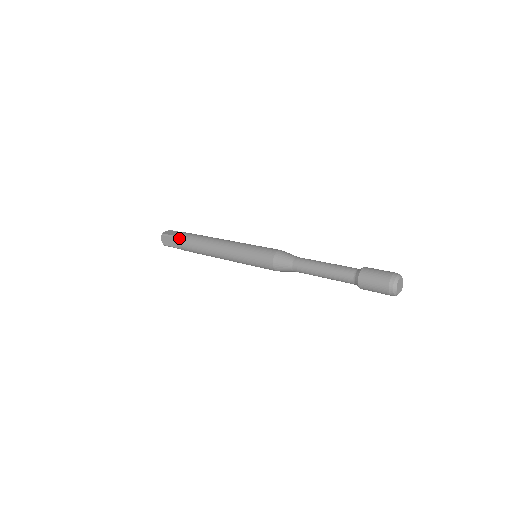
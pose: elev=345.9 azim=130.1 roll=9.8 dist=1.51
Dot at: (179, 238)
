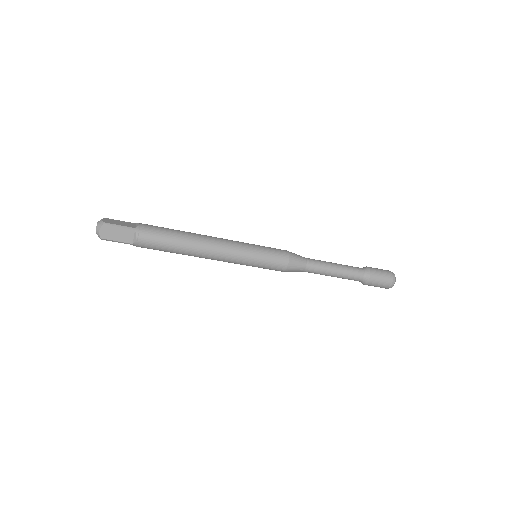
Dot at: (143, 231)
